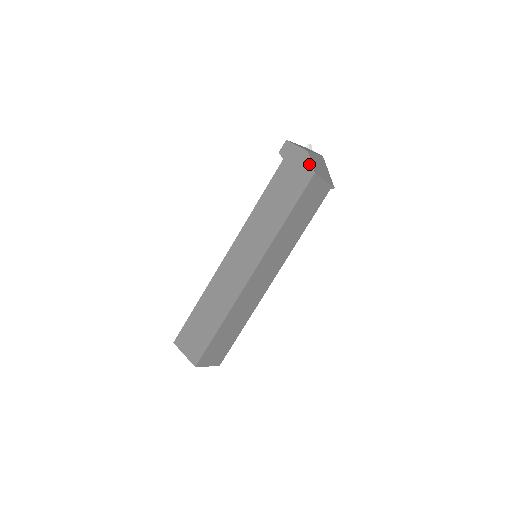
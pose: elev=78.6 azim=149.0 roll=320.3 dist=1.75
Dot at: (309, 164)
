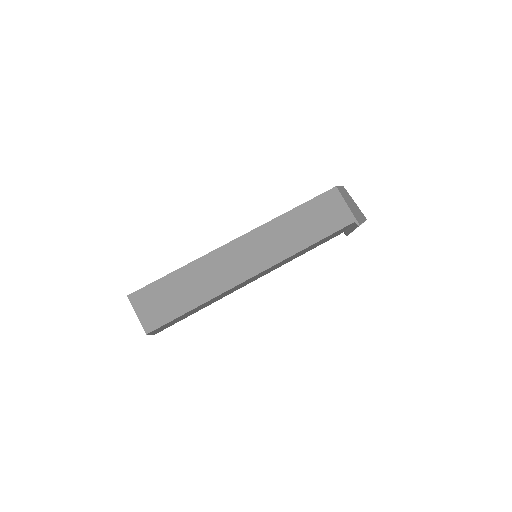
Dot at: occluded
